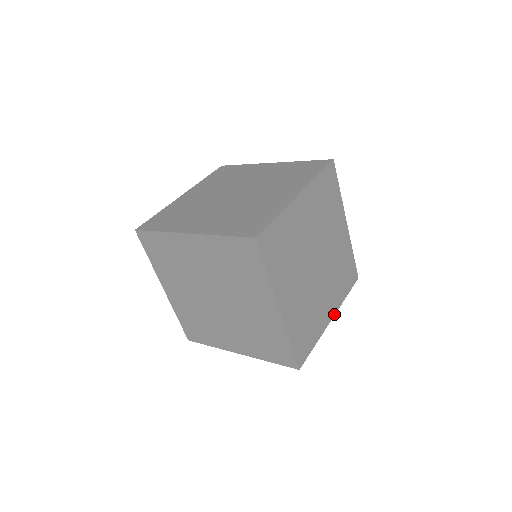
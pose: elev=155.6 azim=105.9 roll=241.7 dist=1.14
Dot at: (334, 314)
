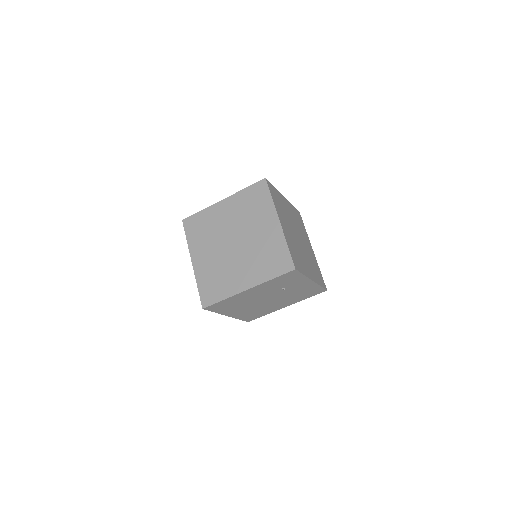
Dot at: (314, 281)
